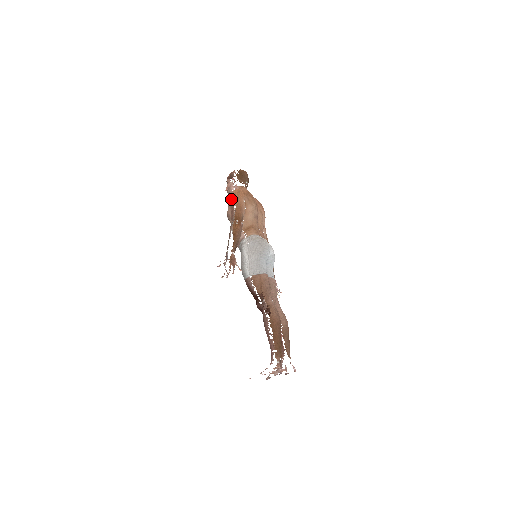
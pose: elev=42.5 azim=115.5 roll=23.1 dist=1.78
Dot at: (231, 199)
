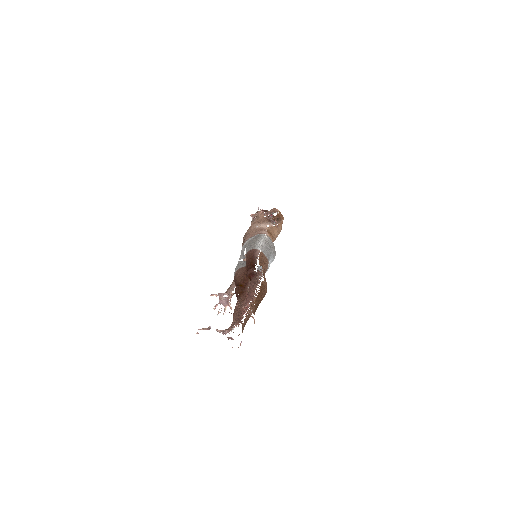
Dot at: (276, 209)
